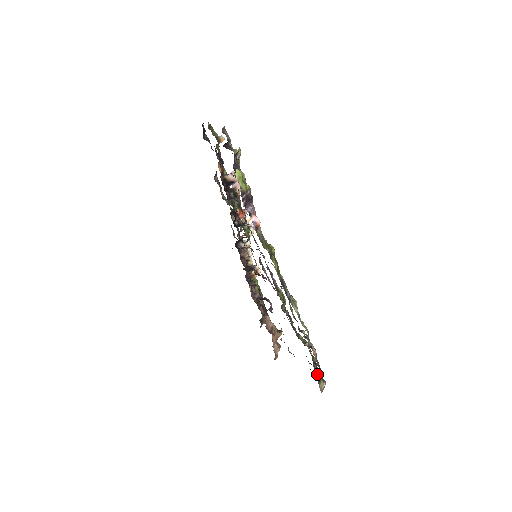
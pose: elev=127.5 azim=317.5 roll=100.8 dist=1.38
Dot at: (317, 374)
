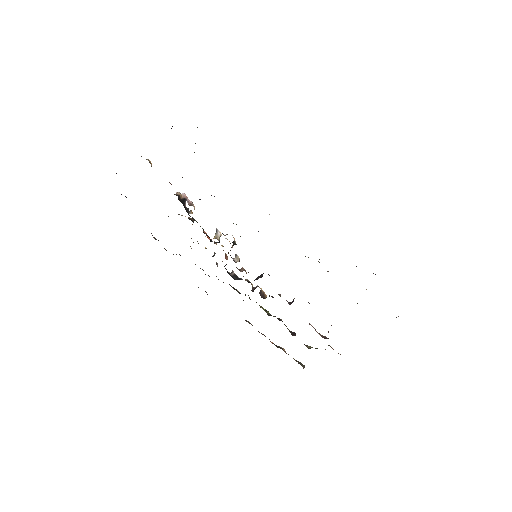
Dot at: occluded
